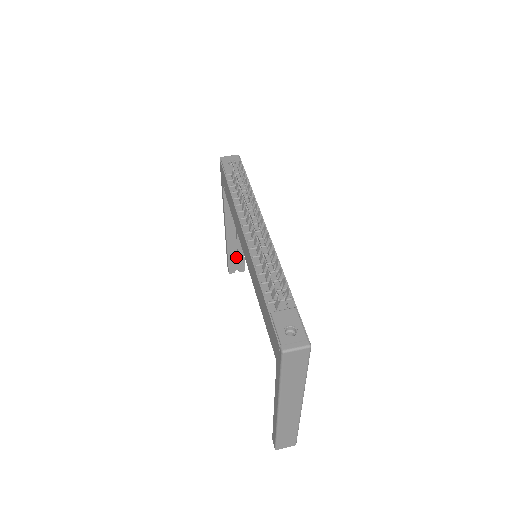
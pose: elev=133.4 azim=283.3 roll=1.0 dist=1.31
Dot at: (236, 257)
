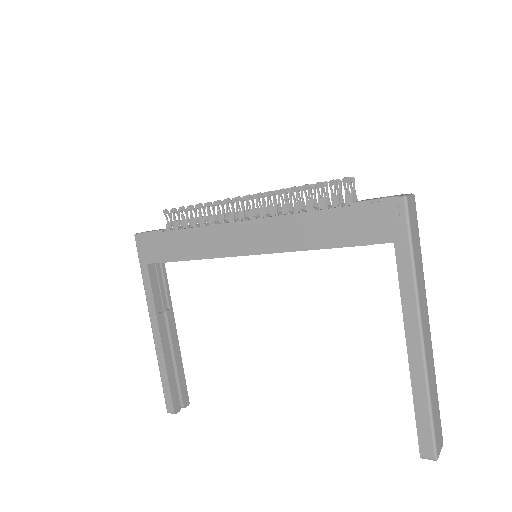
Dot at: (175, 384)
